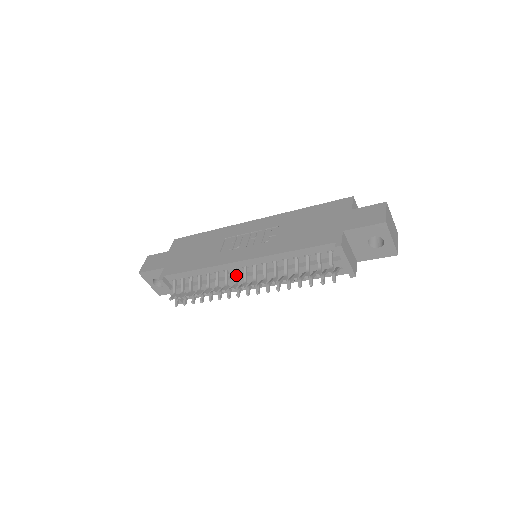
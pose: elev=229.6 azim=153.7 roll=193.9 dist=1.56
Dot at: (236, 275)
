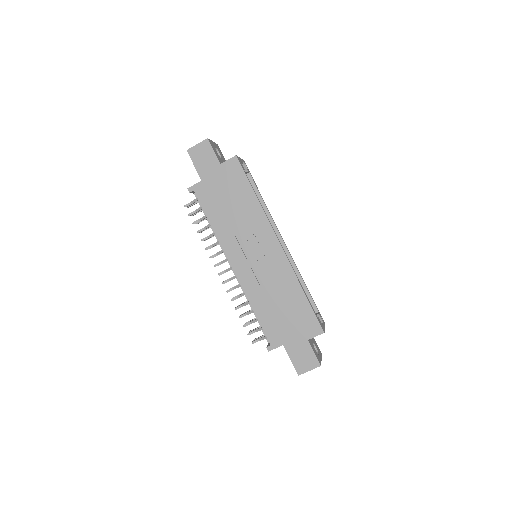
Dot at: occluded
